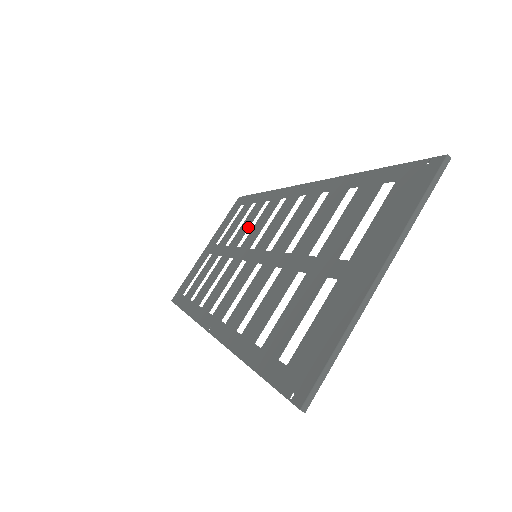
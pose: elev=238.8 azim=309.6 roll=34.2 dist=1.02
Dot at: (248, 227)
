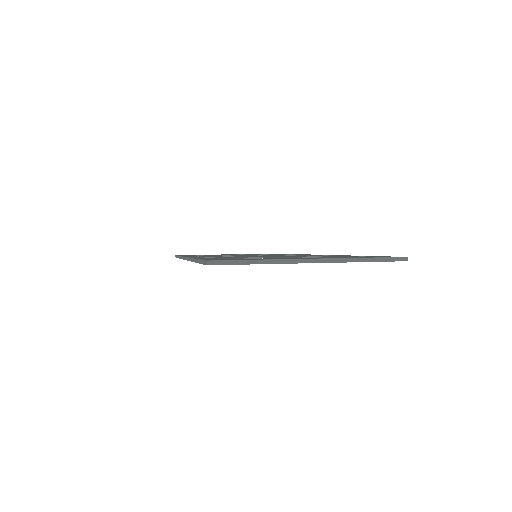
Dot at: occluded
